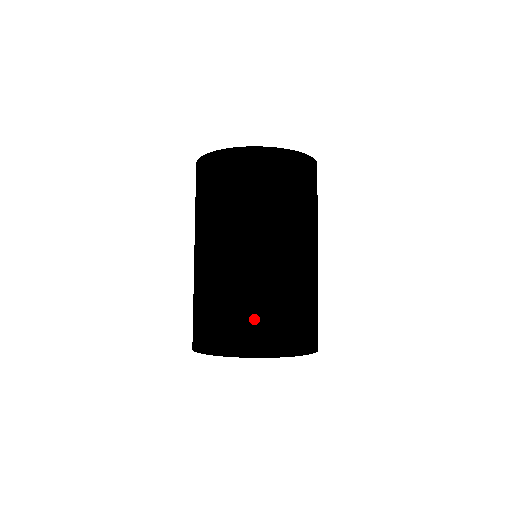
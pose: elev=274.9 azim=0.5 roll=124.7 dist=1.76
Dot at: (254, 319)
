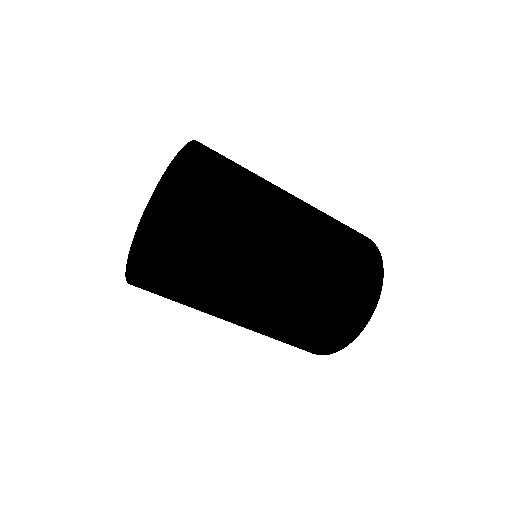
Dot at: (339, 310)
